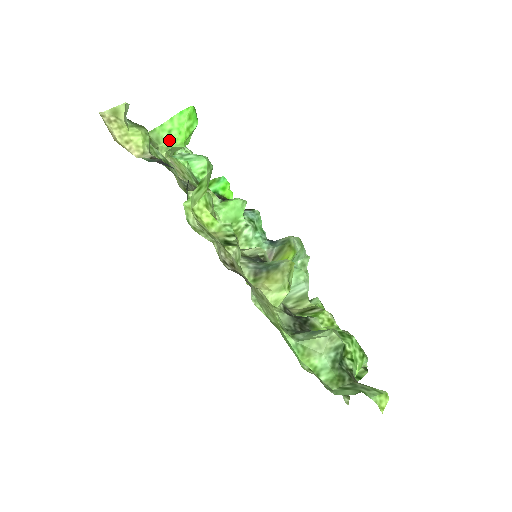
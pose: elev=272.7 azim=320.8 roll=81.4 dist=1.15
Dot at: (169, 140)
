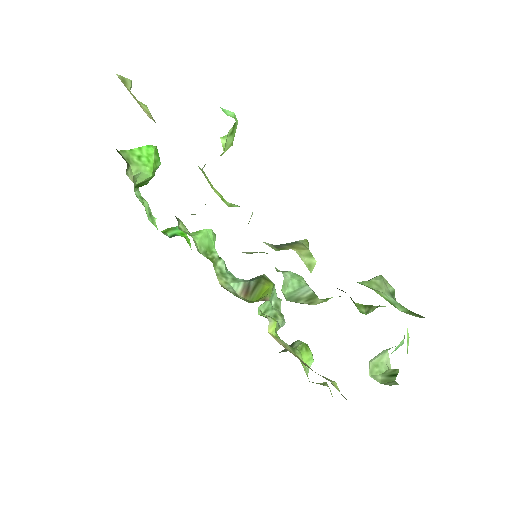
Dot at: (139, 163)
